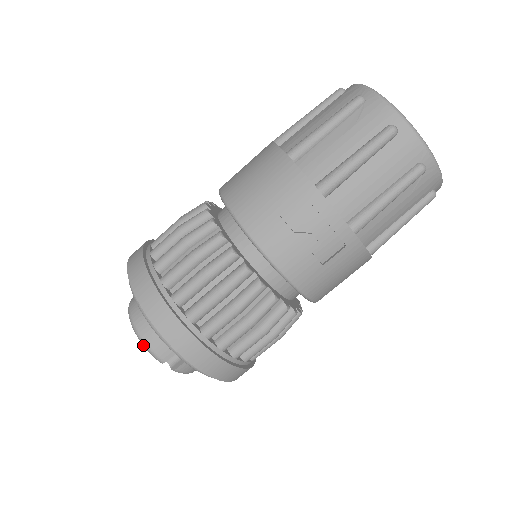
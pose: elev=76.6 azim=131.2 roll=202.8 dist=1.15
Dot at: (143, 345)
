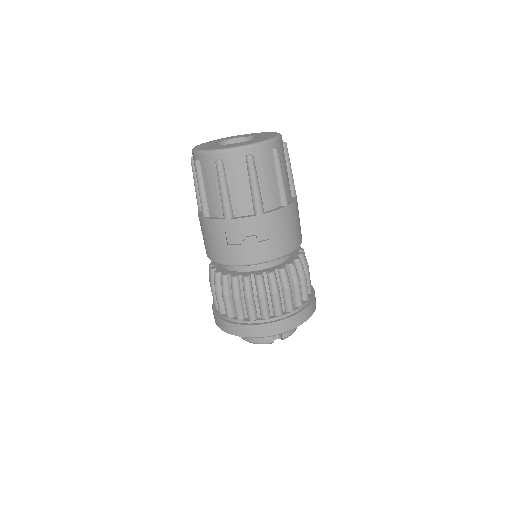
Dot at: occluded
